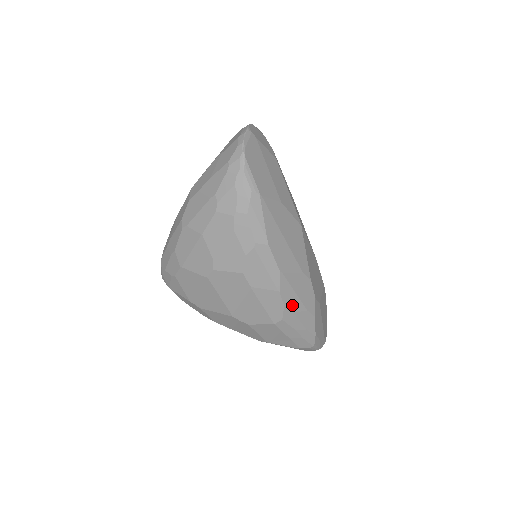
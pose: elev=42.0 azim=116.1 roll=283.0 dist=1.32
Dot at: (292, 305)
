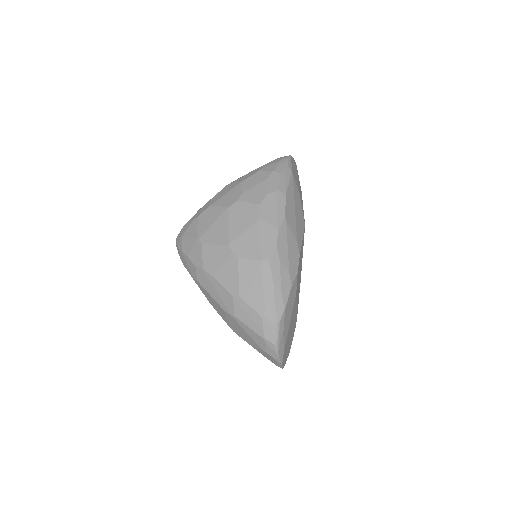
Dot at: (281, 253)
